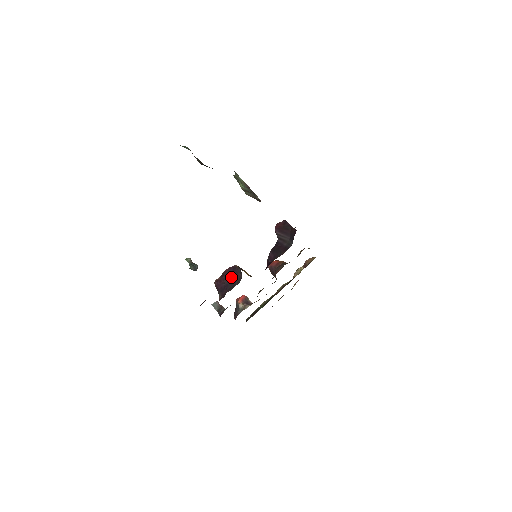
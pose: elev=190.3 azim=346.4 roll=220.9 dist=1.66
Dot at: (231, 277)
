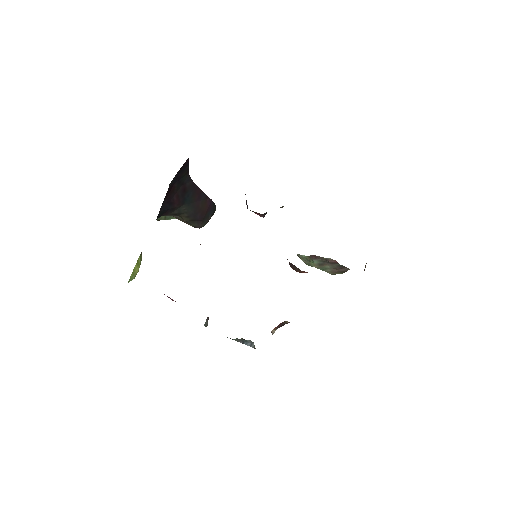
Dot at: occluded
